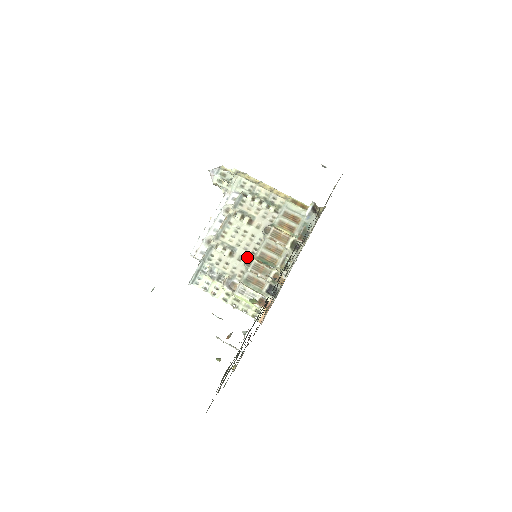
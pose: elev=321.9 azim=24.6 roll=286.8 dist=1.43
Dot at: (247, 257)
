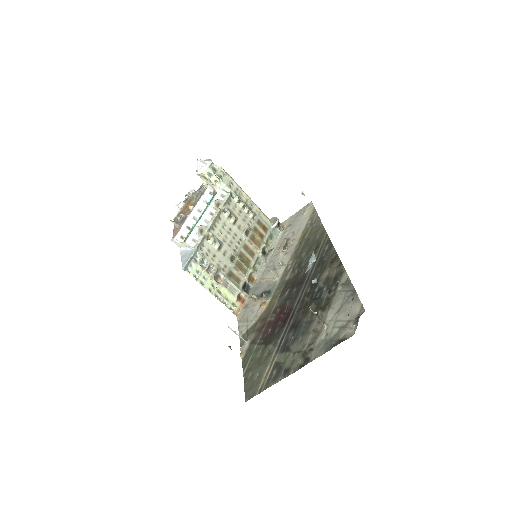
Dot at: (230, 253)
